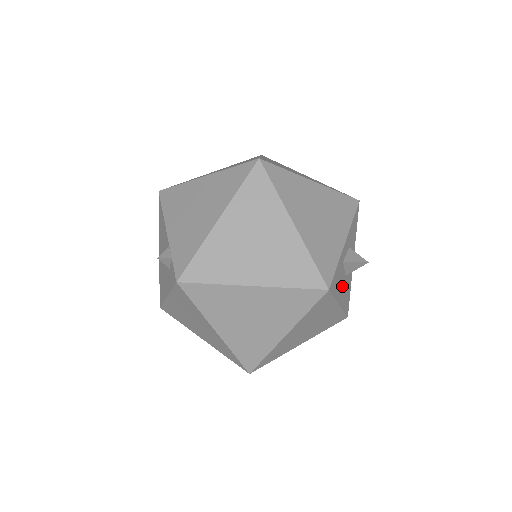
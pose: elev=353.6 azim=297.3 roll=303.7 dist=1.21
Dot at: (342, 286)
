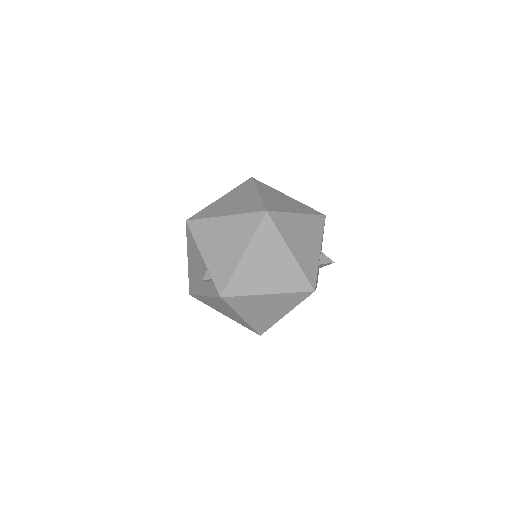
Dot at: (317, 277)
